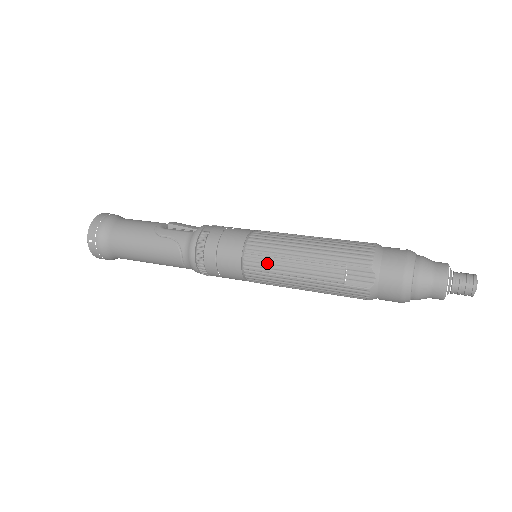
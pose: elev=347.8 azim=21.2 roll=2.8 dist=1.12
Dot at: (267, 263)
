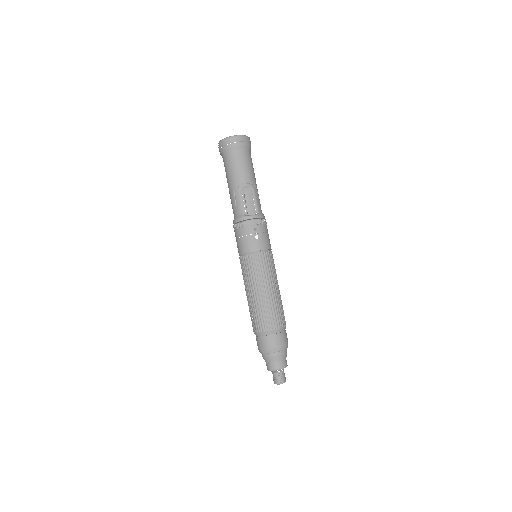
Dot at: (243, 272)
